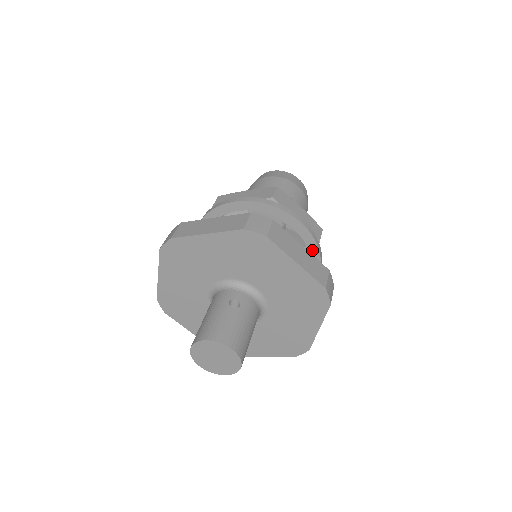
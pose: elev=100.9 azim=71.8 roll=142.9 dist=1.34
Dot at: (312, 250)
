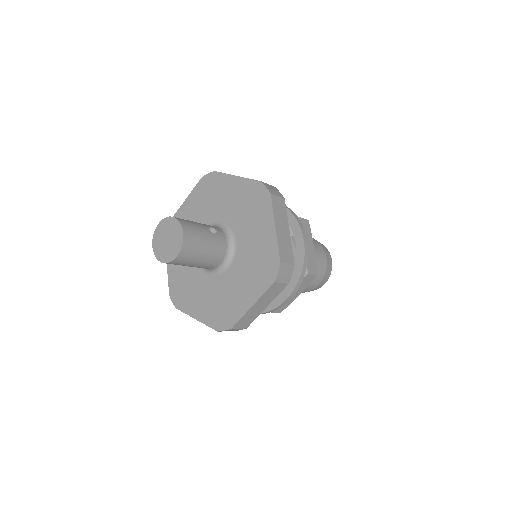
Dot at: (297, 270)
